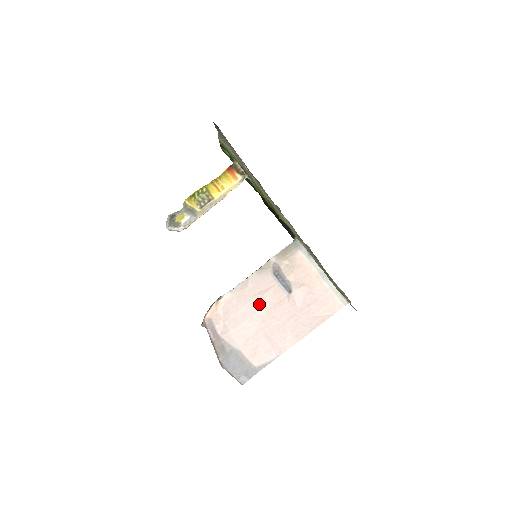
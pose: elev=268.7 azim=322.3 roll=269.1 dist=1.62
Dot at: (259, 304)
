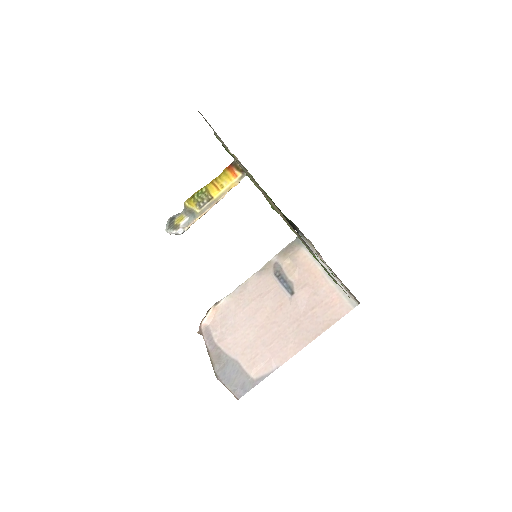
Dot at: (258, 308)
